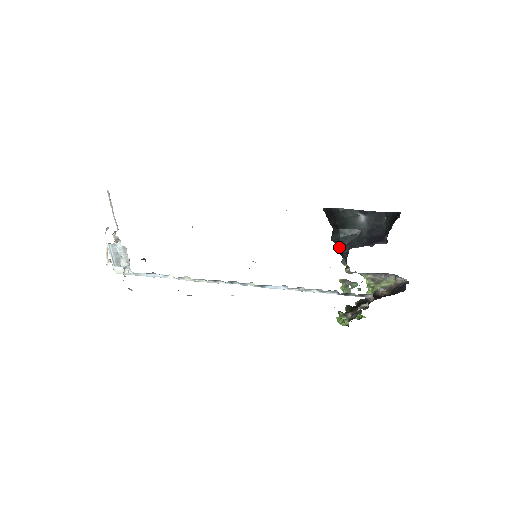
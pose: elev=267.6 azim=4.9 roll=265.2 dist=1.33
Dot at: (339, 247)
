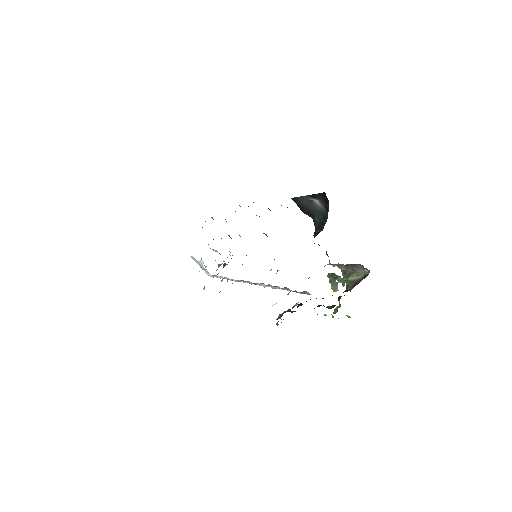
Dot at: occluded
